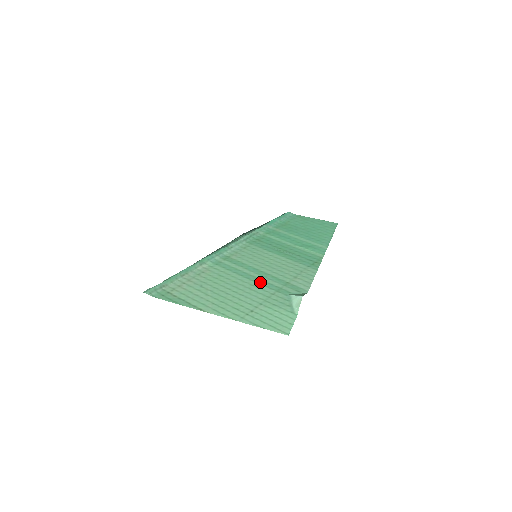
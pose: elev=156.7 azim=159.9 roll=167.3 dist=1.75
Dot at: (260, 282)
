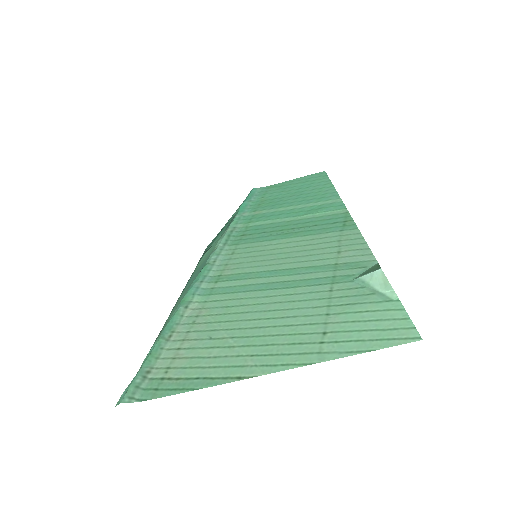
Dot at: (296, 284)
